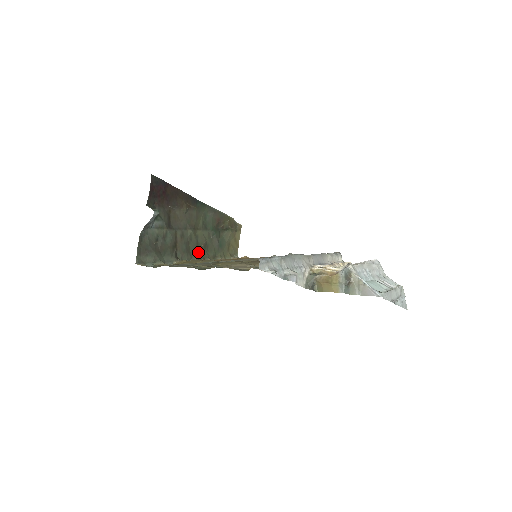
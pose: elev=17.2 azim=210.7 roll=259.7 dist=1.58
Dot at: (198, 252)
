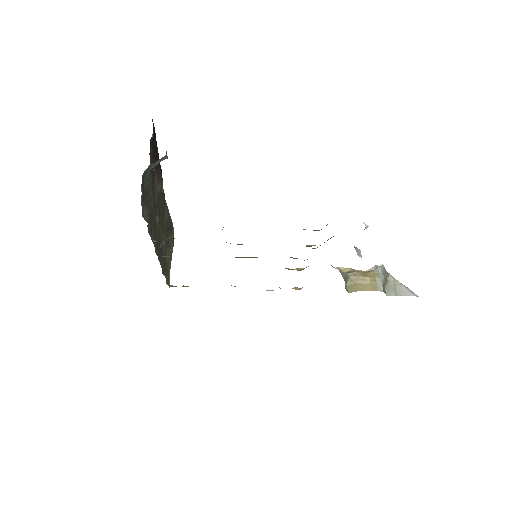
Dot at: (158, 251)
